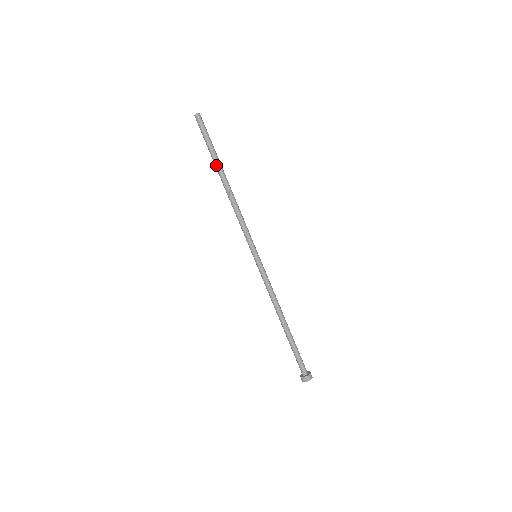
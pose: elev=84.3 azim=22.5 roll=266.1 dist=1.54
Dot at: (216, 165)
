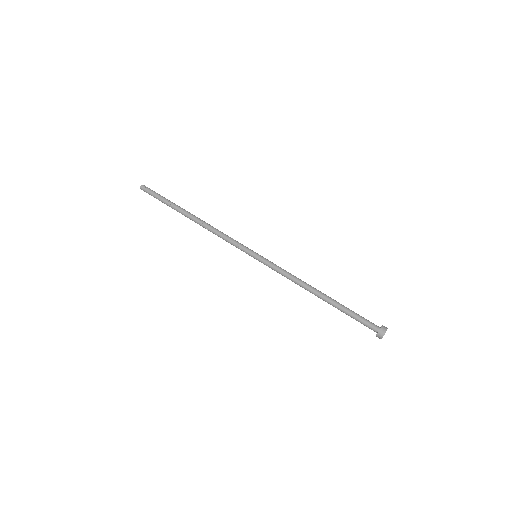
Dot at: (178, 209)
